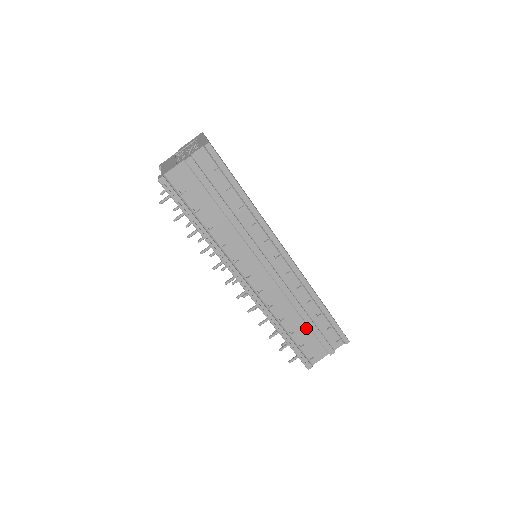
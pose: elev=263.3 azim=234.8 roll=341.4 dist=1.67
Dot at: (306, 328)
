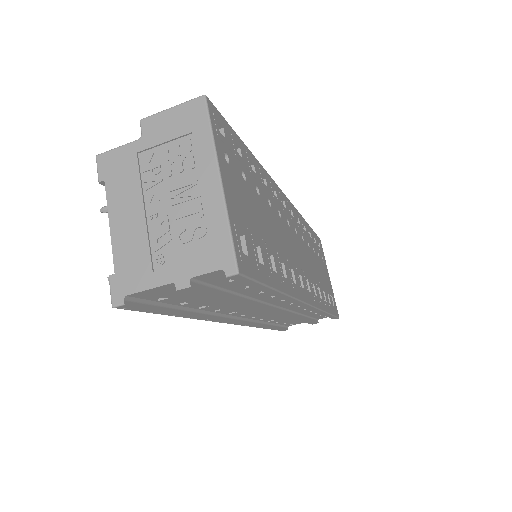
Dot at: occluded
